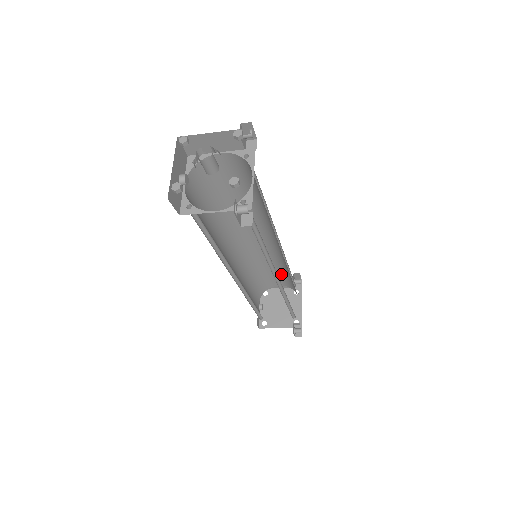
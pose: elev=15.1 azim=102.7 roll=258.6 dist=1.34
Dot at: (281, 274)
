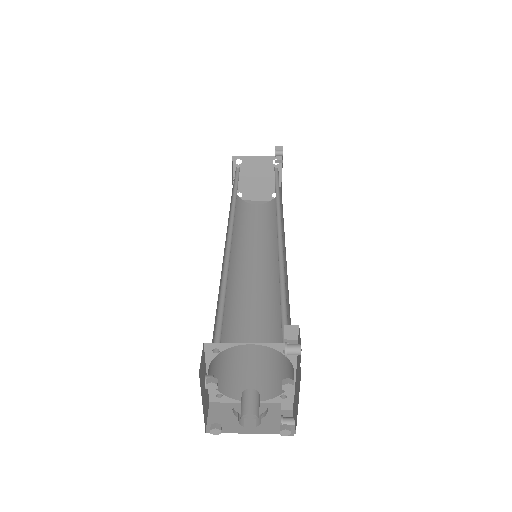
Dot at: occluded
